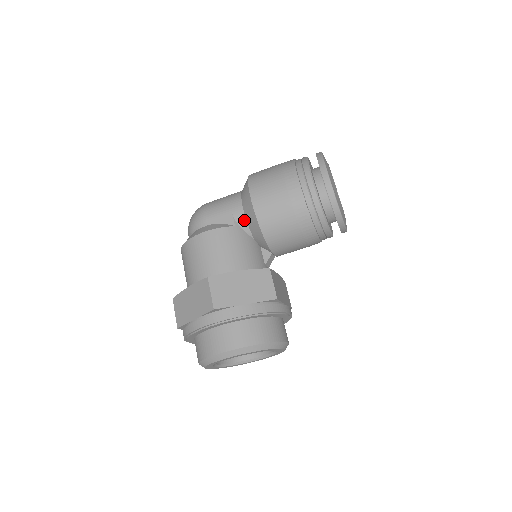
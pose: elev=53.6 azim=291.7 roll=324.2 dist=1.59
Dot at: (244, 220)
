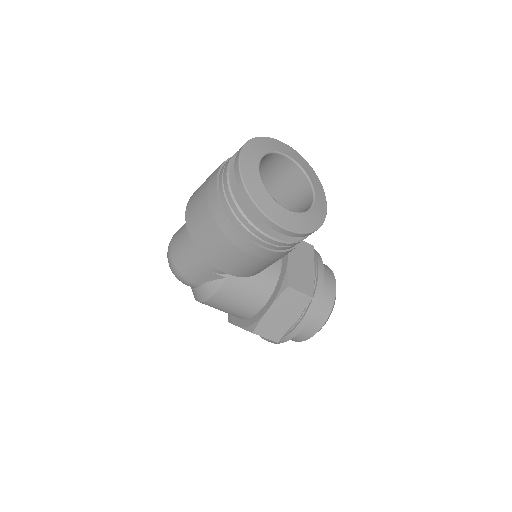
Dot at: occluded
